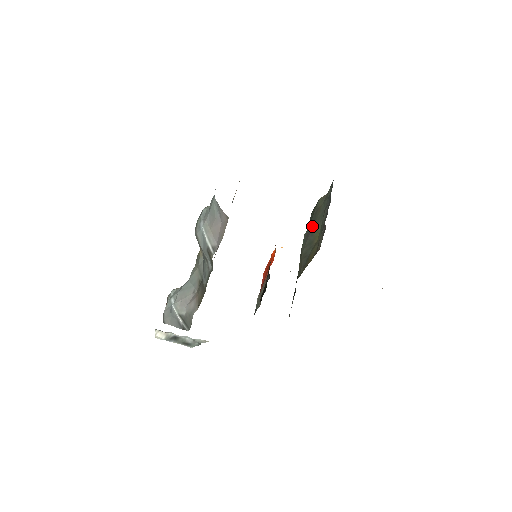
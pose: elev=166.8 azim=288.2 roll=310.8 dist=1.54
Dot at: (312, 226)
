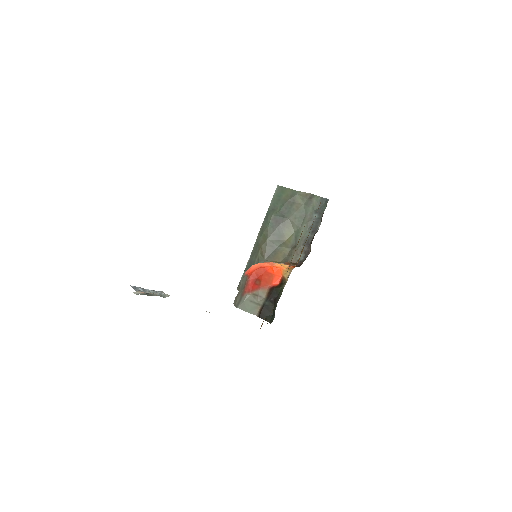
Dot at: (285, 218)
